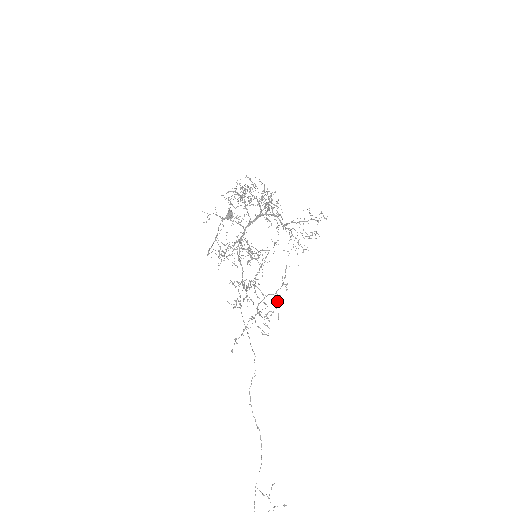
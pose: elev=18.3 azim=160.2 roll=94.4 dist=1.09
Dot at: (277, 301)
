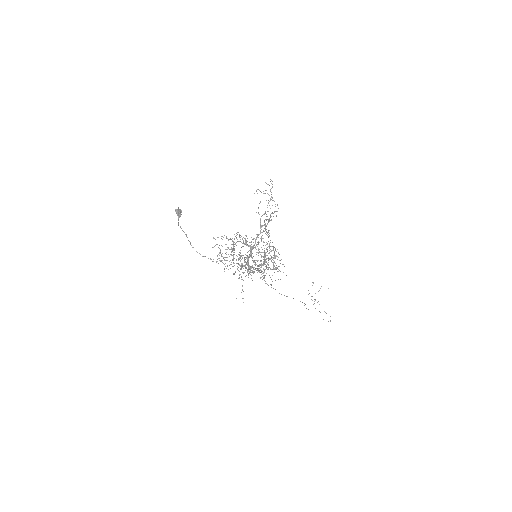
Dot at: occluded
